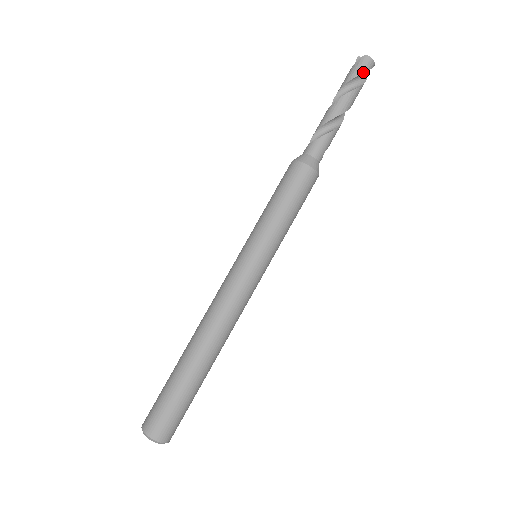
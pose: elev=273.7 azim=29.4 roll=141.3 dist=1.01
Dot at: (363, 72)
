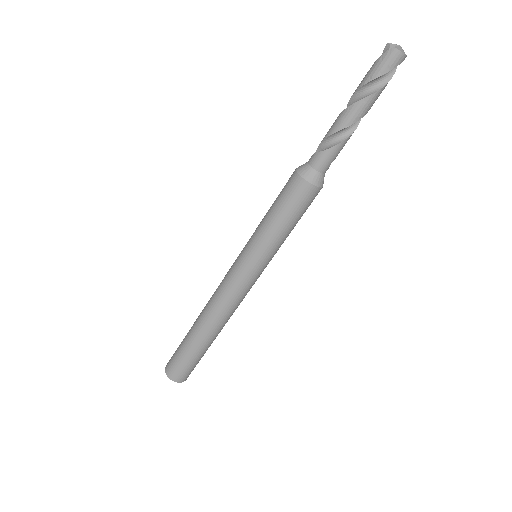
Dot at: (388, 71)
